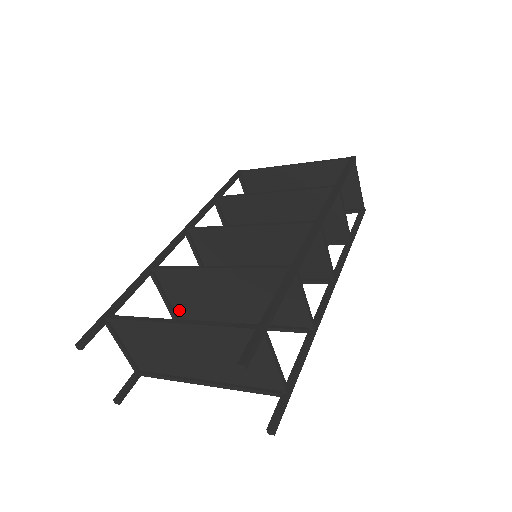
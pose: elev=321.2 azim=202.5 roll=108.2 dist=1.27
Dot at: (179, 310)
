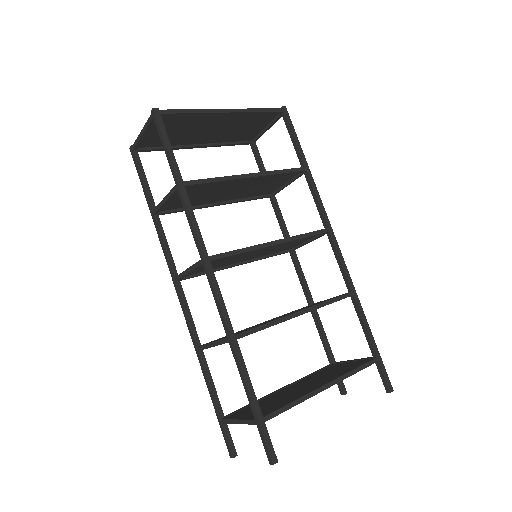
Dot at: occluded
